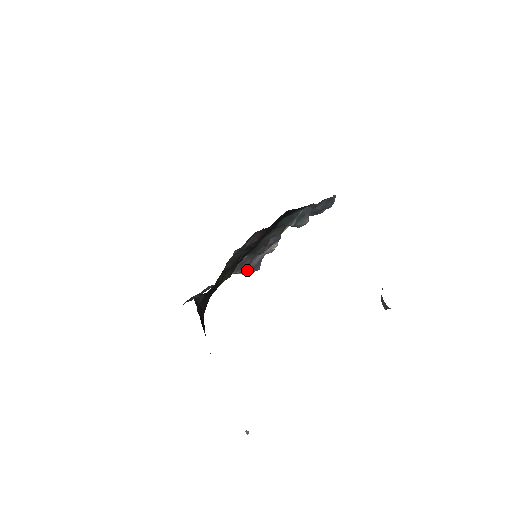
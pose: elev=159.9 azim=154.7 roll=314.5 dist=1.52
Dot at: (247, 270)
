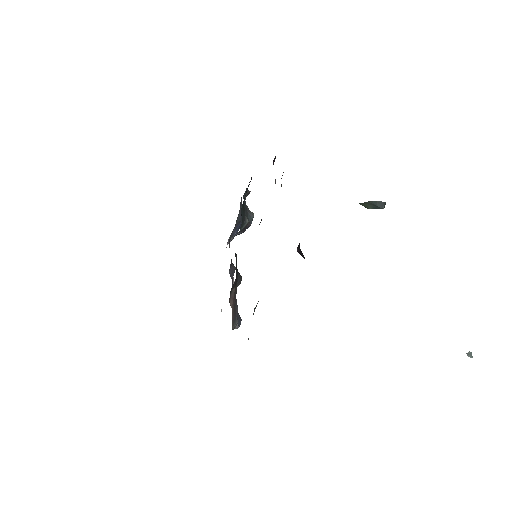
Dot at: occluded
